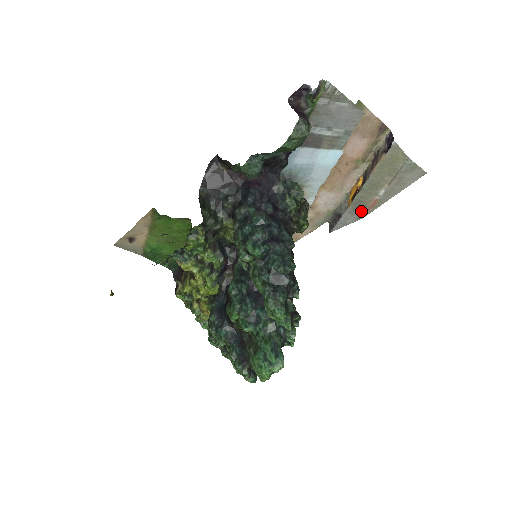
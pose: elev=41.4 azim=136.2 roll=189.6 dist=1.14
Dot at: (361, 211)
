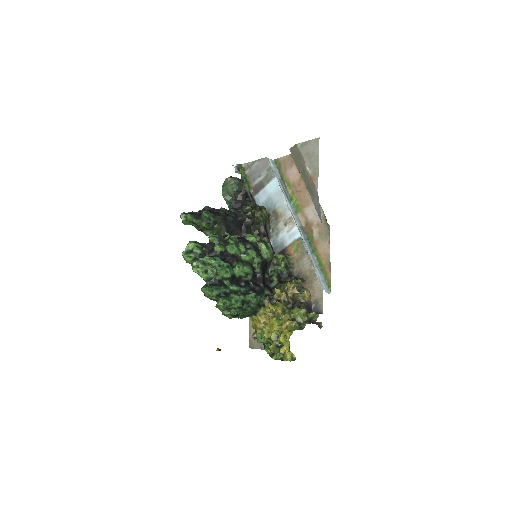
Dot at: (314, 190)
